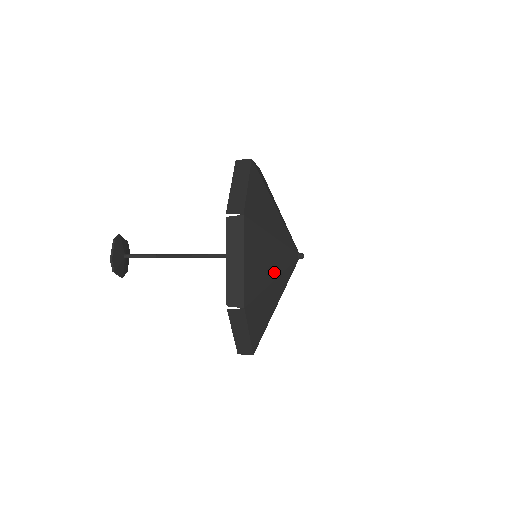
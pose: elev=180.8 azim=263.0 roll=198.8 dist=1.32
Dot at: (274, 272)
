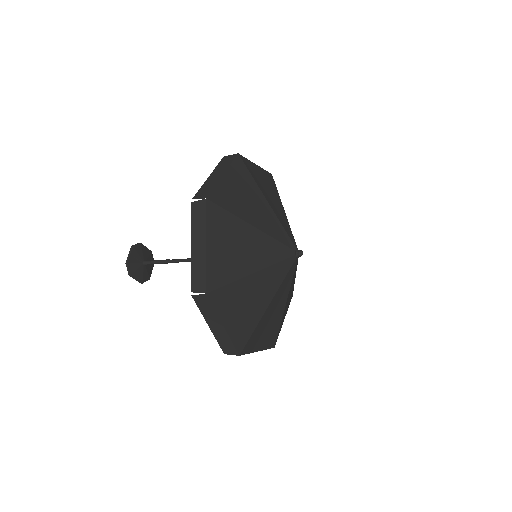
Dot at: (255, 264)
